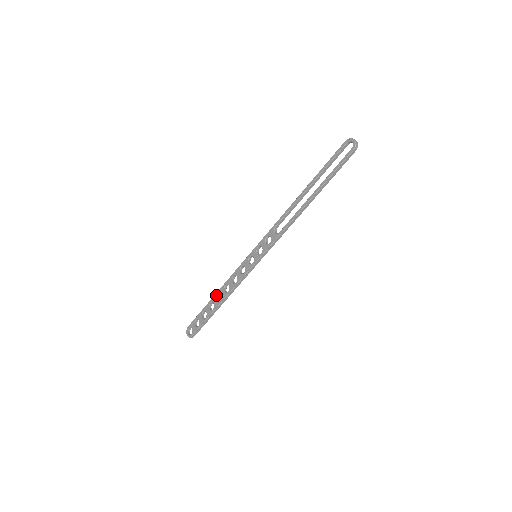
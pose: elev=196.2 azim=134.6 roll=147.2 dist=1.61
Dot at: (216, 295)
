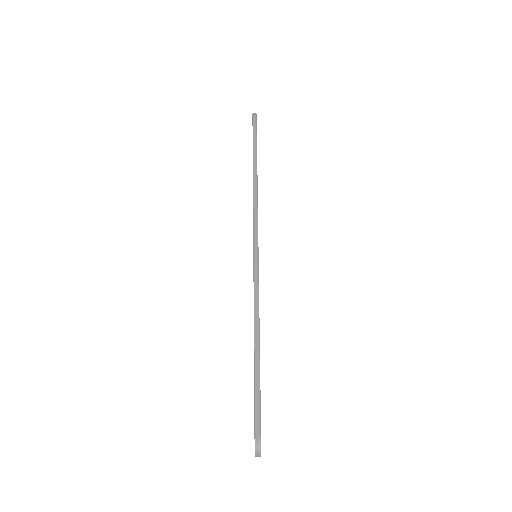
Dot at: occluded
